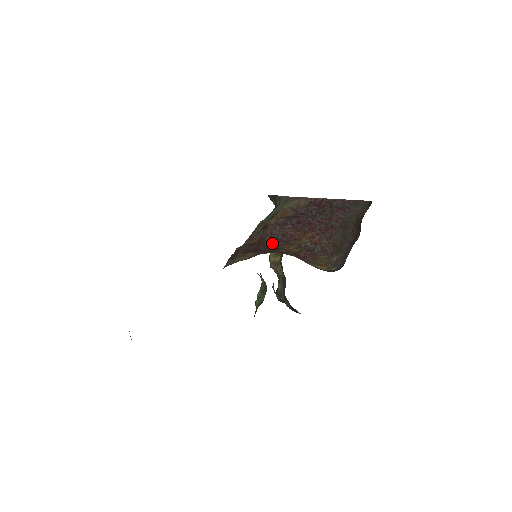
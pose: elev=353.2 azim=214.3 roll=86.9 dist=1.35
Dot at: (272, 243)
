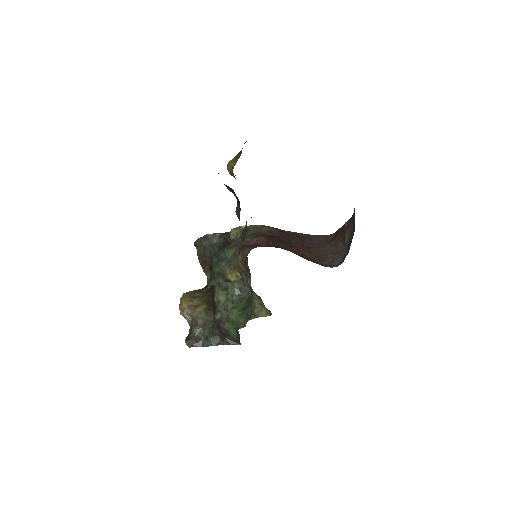
Dot at: (273, 246)
